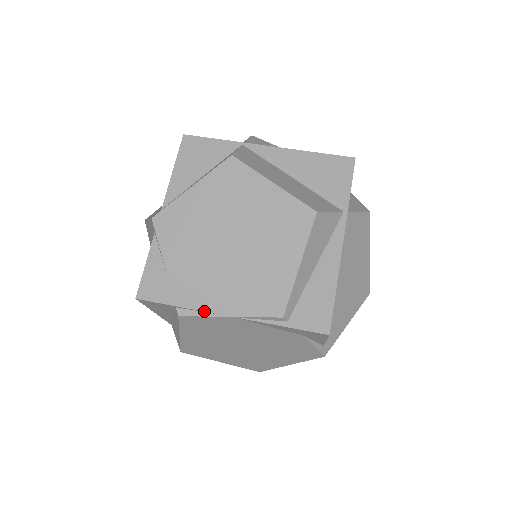
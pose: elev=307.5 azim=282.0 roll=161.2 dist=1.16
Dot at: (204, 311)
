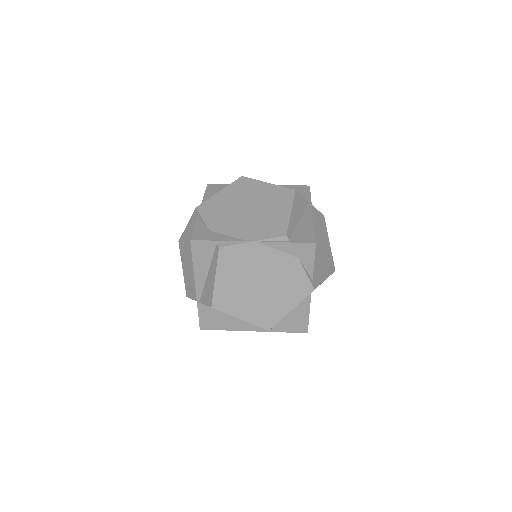
Dot at: (236, 241)
